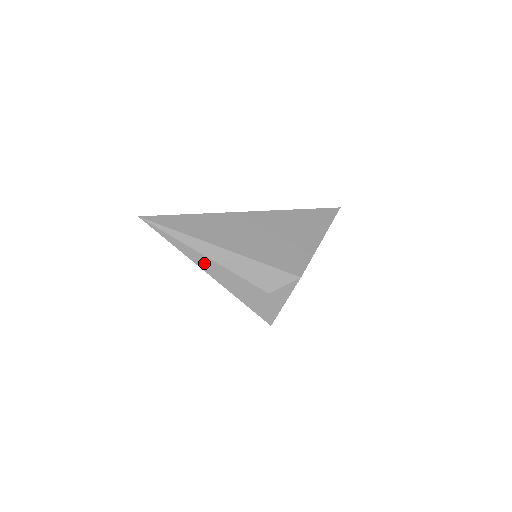
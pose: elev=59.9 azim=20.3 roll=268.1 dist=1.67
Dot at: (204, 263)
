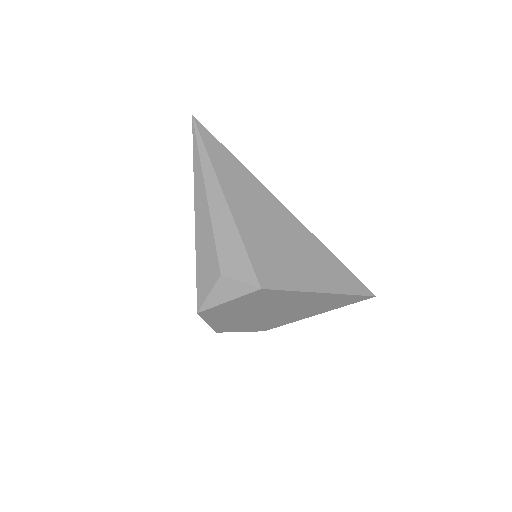
Dot at: (200, 198)
